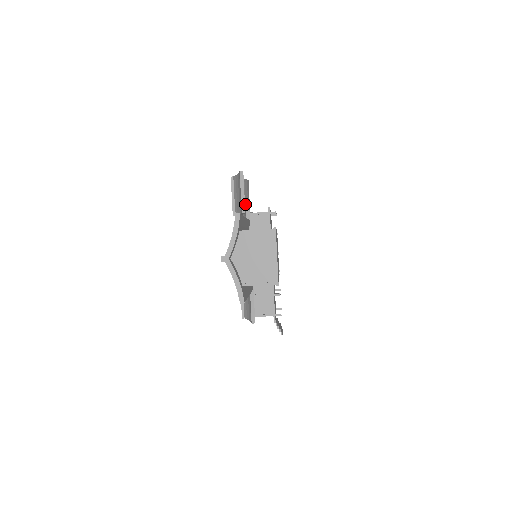
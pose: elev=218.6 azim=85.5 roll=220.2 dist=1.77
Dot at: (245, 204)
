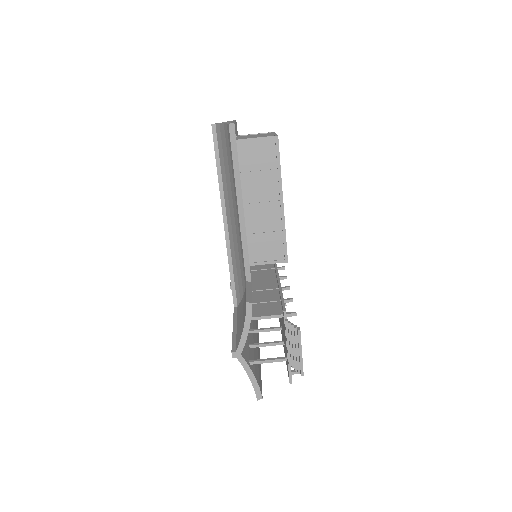
Dot at: occluded
